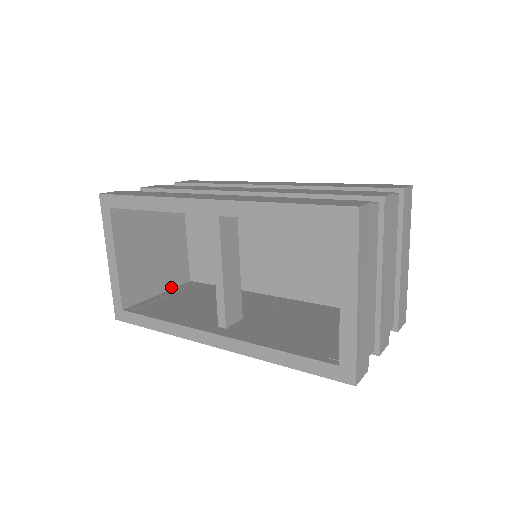
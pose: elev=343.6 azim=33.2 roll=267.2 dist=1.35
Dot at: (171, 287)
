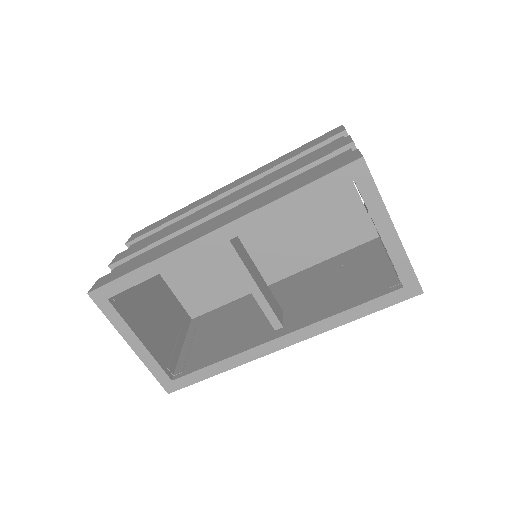
Dot at: (185, 335)
